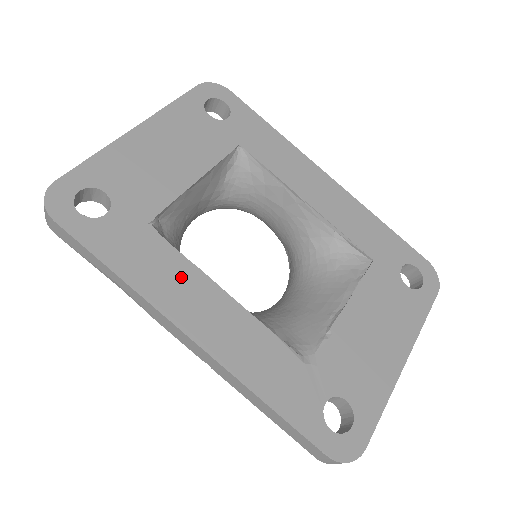
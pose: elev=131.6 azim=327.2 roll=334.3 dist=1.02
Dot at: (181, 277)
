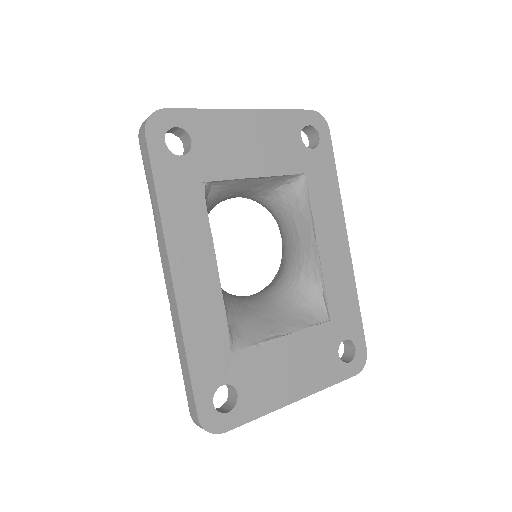
Dot at: (197, 234)
